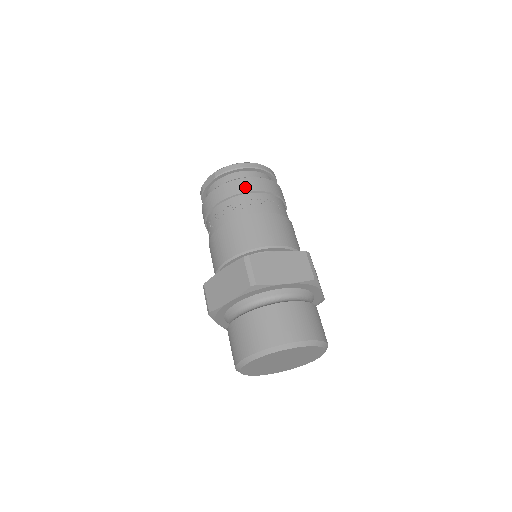
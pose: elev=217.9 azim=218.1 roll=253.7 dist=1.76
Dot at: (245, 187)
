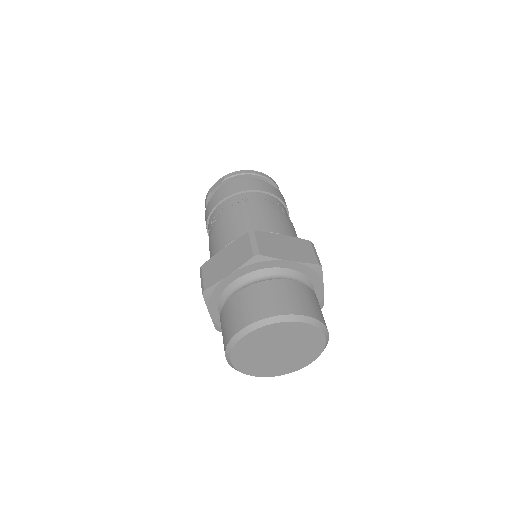
Dot at: (253, 186)
